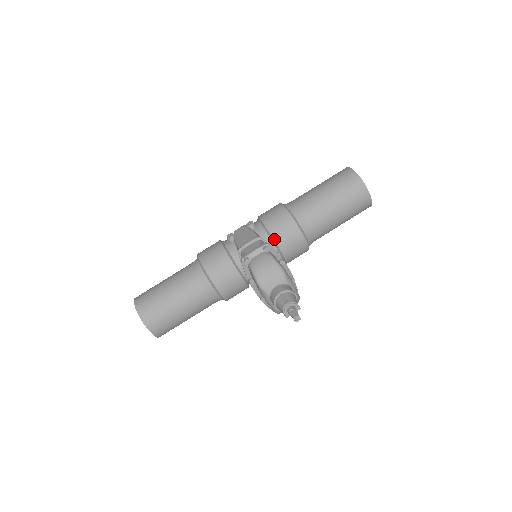
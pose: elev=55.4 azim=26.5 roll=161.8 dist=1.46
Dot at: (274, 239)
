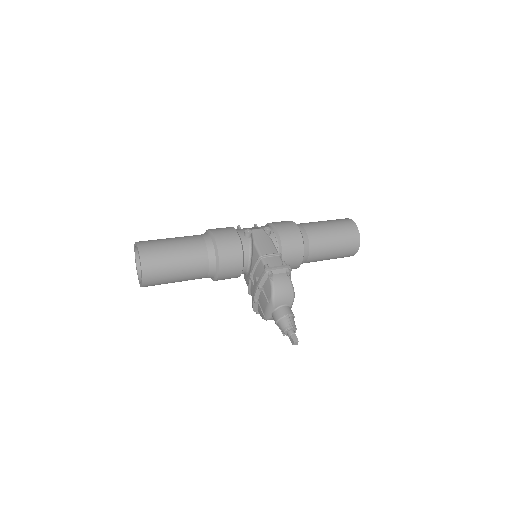
Dot at: (282, 254)
